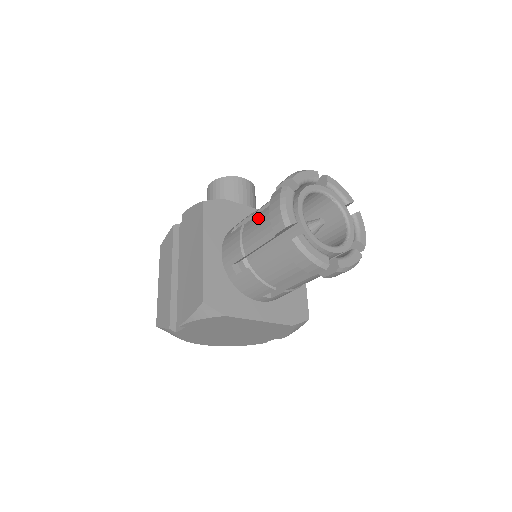
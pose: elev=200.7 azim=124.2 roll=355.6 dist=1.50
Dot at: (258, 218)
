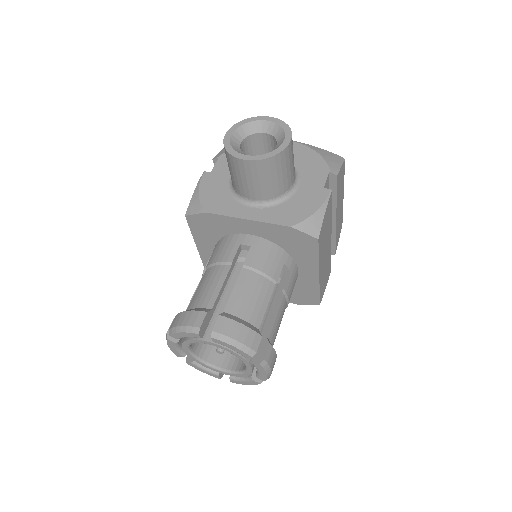
Dot at: occluded
